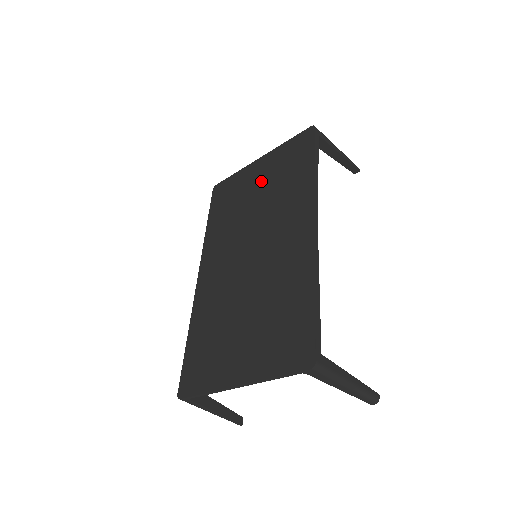
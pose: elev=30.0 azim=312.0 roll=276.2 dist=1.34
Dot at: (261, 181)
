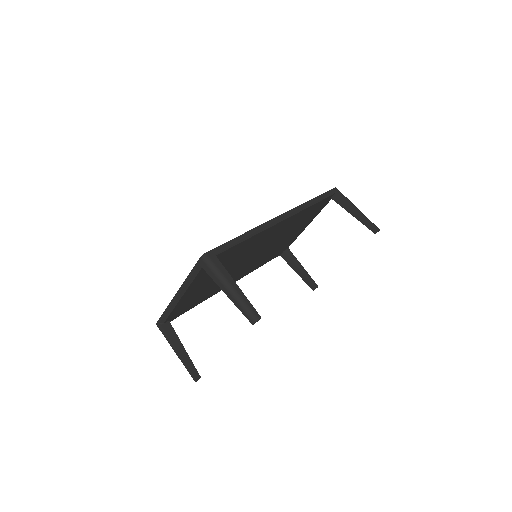
Dot at: occluded
